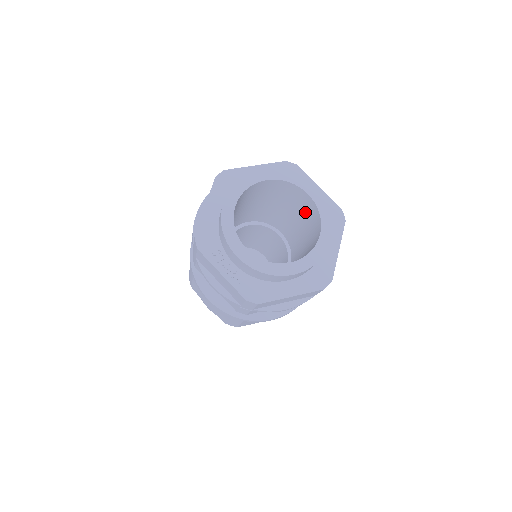
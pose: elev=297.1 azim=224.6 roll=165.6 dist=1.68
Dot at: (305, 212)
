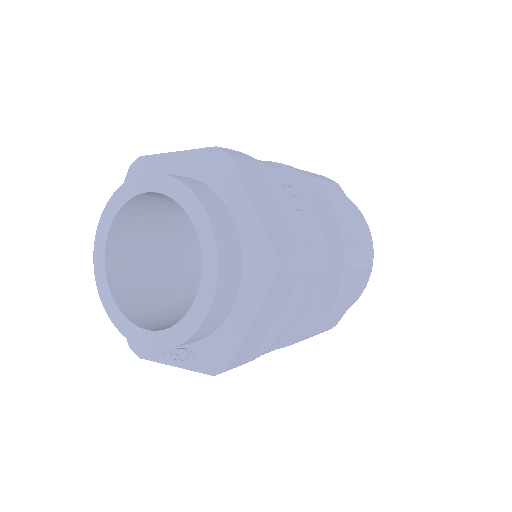
Dot at: occluded
